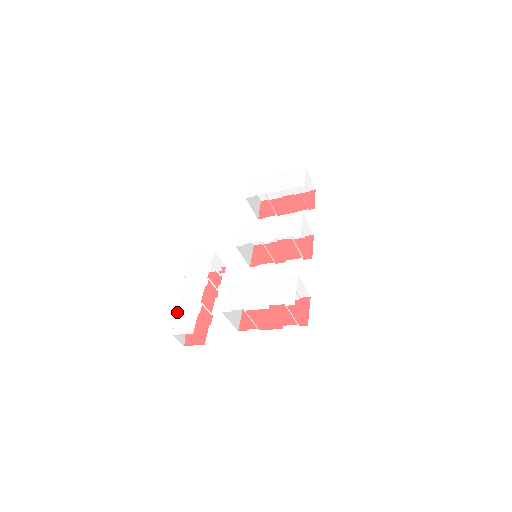
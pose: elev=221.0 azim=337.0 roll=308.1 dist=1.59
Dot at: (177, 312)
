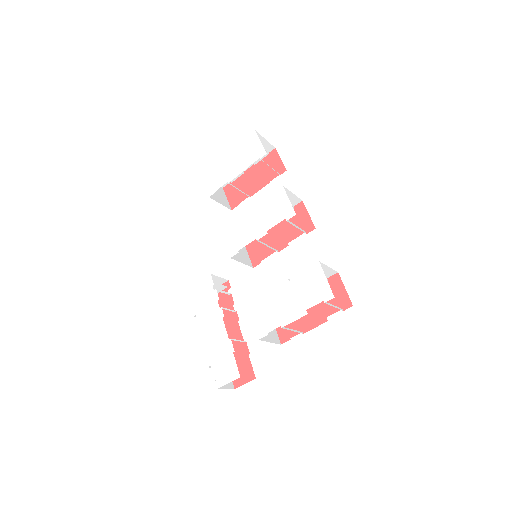
Dot at: (209, 360)
